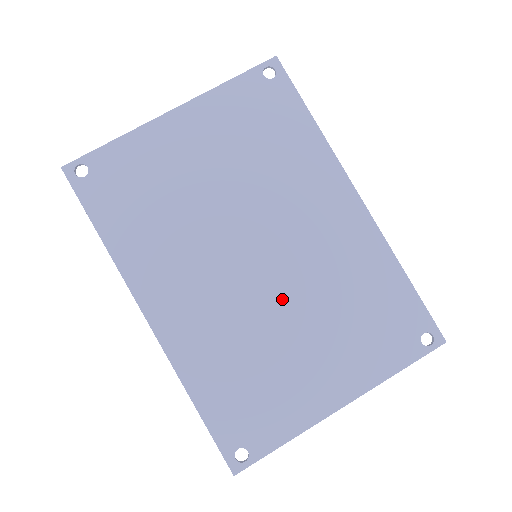
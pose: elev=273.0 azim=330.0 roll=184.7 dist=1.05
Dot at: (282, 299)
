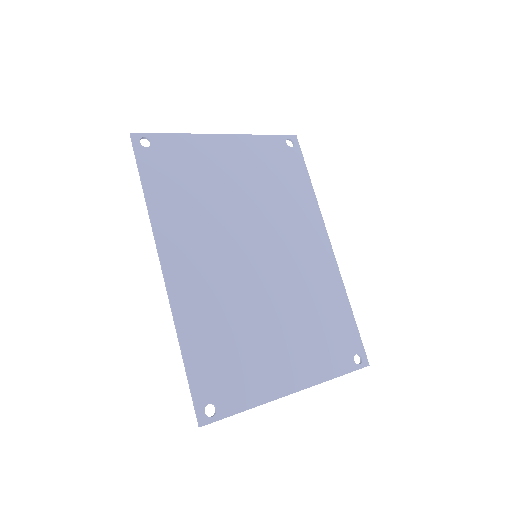
Dot at: (268, 294)
